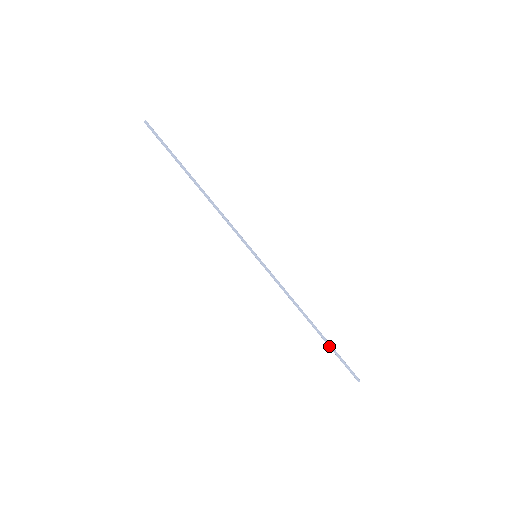
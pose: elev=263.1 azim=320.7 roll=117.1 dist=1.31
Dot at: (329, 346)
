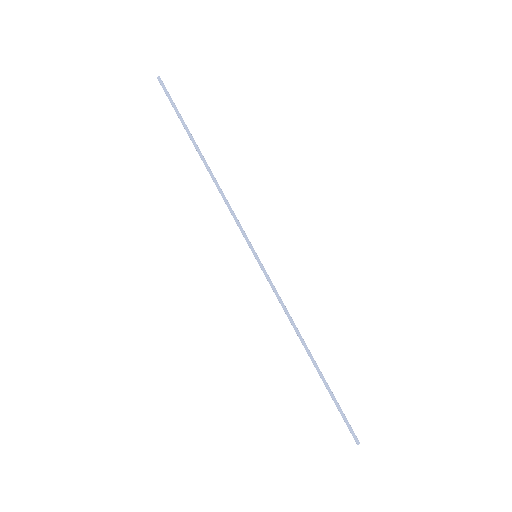
Dot at: (327, 388)
